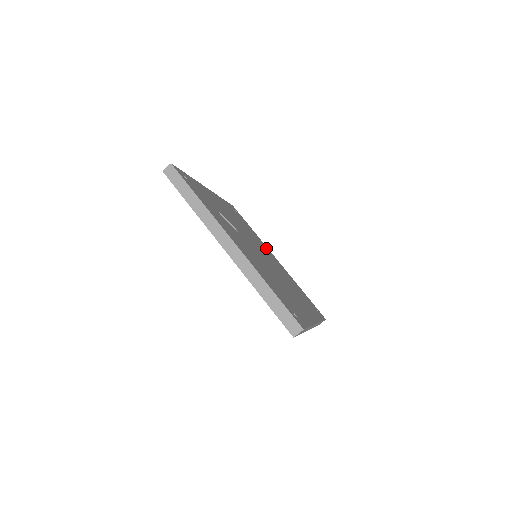
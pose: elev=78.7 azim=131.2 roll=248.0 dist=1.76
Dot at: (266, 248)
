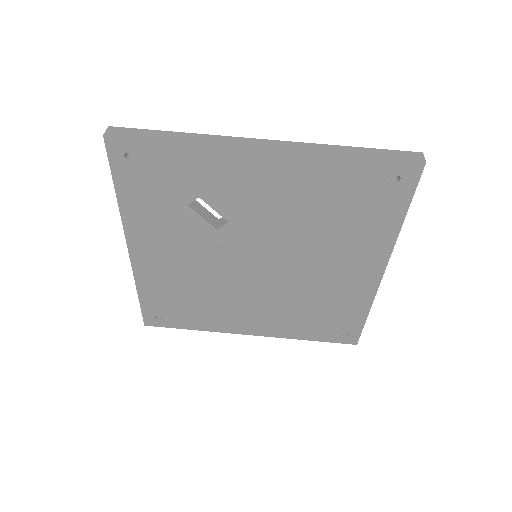
Dot at: occluded
